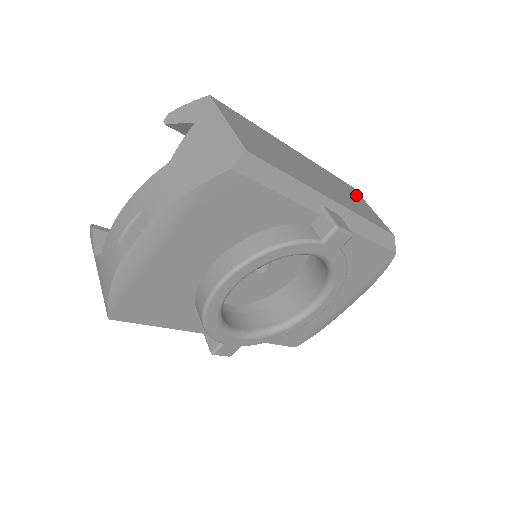
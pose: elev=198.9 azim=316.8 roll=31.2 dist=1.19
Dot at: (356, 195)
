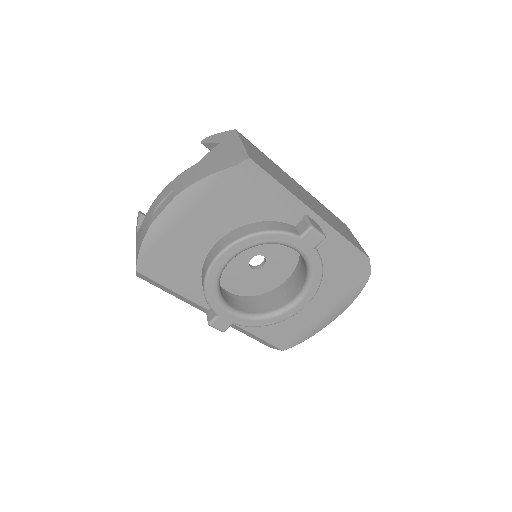
Dot at: (345, 228)
